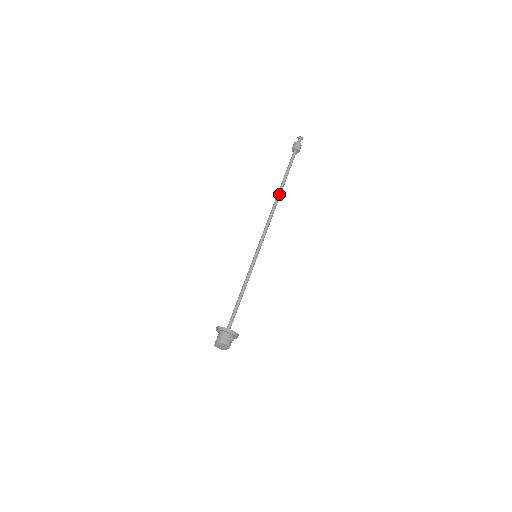
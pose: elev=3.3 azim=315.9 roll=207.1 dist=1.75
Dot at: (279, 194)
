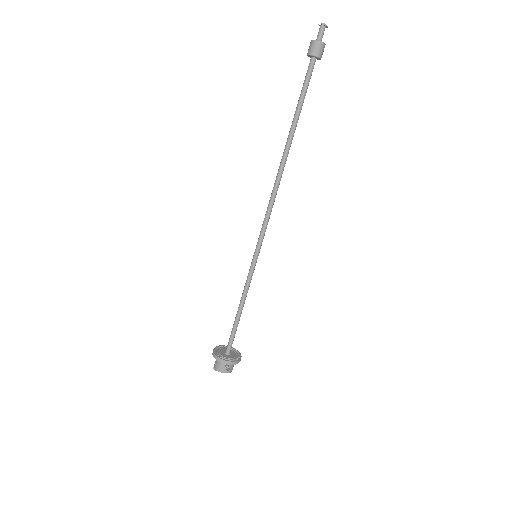
Dot at: (285, 152)
